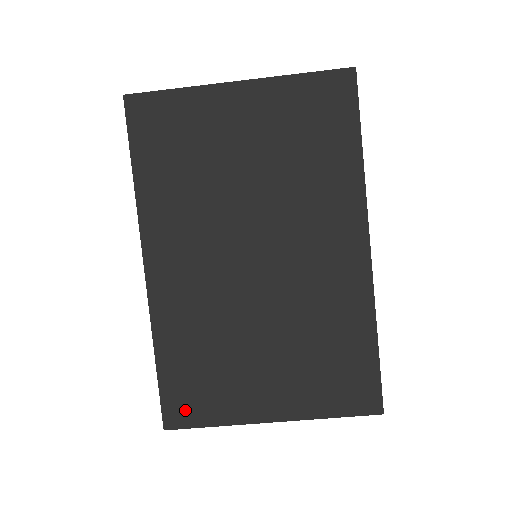
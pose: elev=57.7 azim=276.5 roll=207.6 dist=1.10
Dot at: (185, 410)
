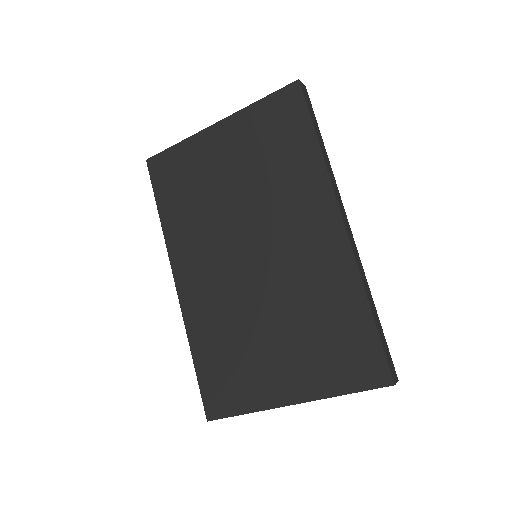
Dot at: (220, 401)
